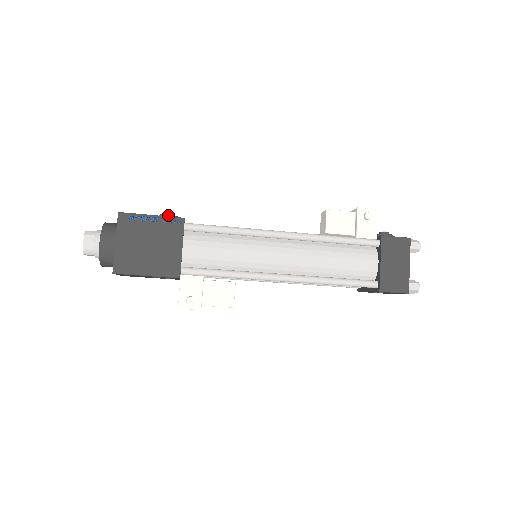
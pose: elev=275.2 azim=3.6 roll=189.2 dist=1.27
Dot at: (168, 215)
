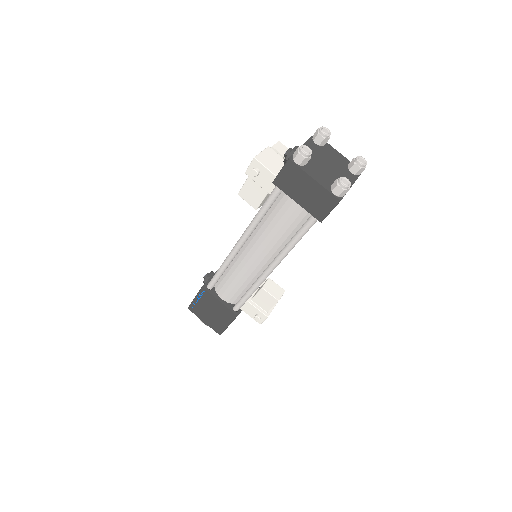
Dot at: (203, 282)
